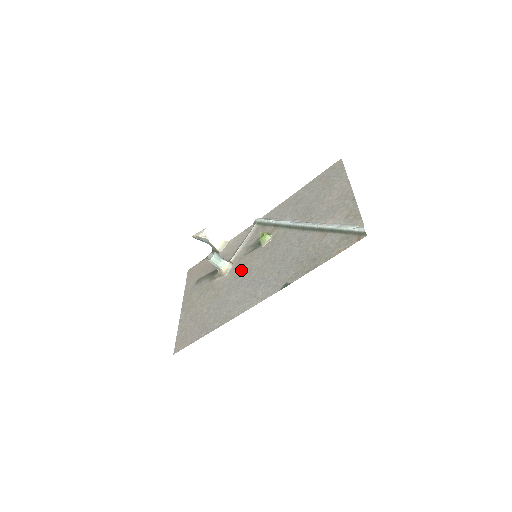
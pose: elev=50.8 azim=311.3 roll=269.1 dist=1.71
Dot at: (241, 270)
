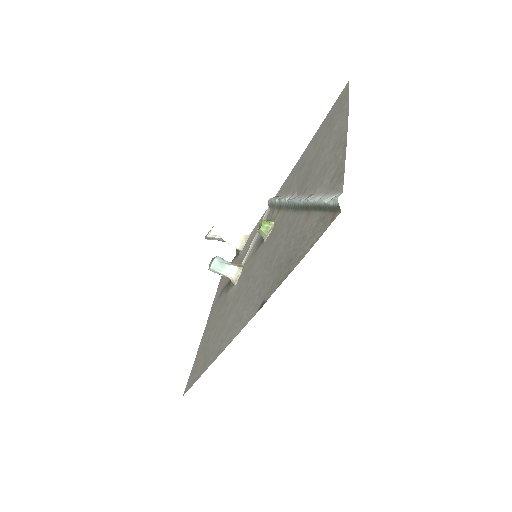
Dot at: (244, 277)
